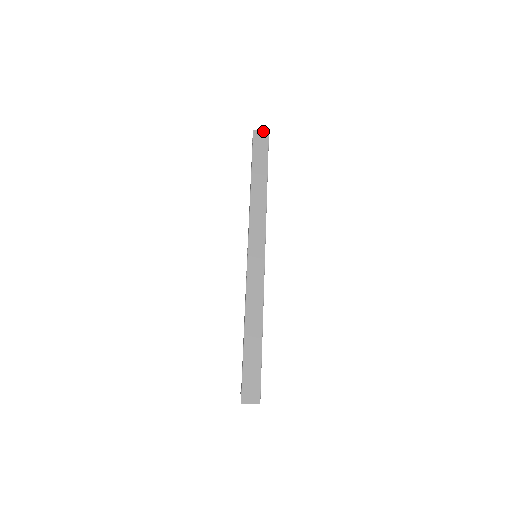
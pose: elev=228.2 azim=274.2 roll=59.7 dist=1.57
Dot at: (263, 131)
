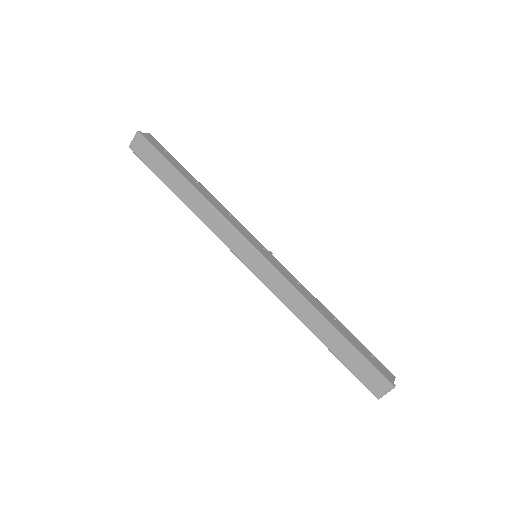
Dot at: (134, 138)
